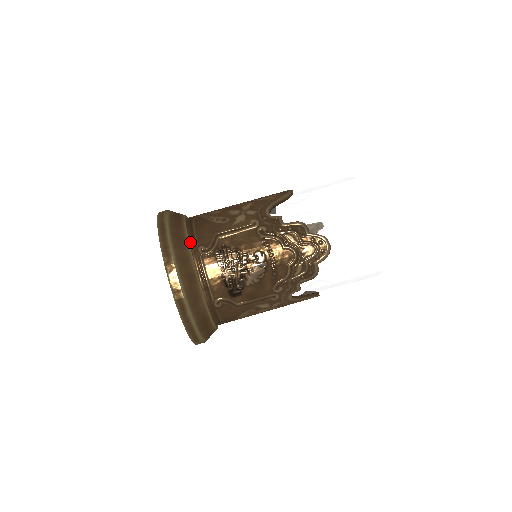
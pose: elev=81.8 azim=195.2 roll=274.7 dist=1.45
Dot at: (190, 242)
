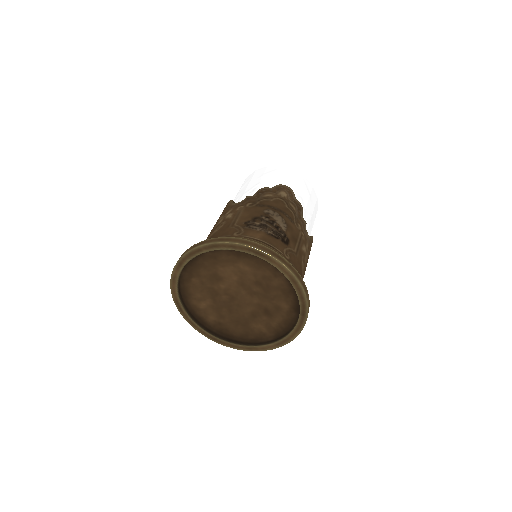
Dot at: occluded
